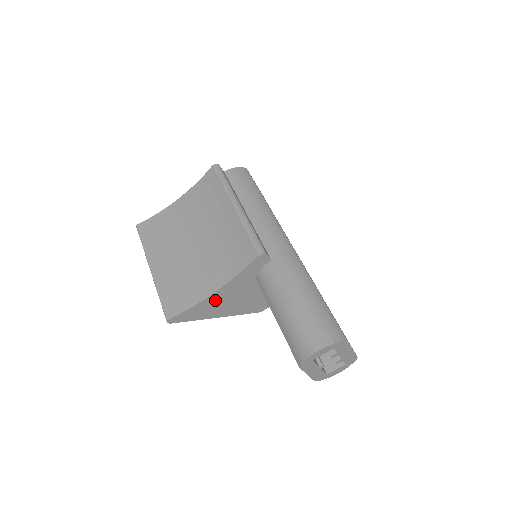
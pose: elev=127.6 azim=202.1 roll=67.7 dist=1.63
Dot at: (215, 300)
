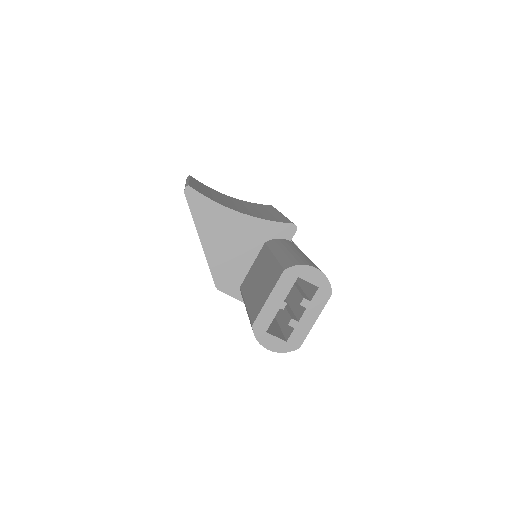
Dot at: (227, 220)
